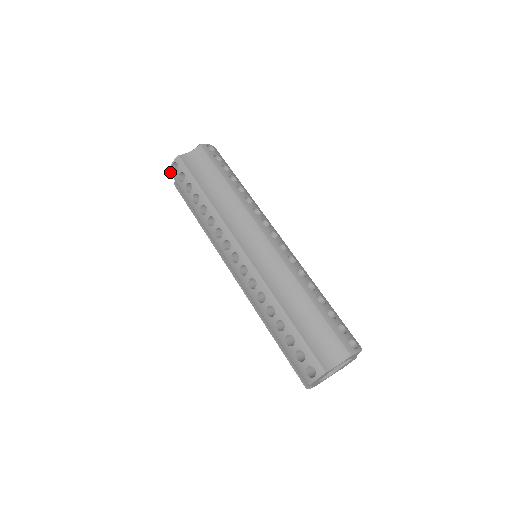
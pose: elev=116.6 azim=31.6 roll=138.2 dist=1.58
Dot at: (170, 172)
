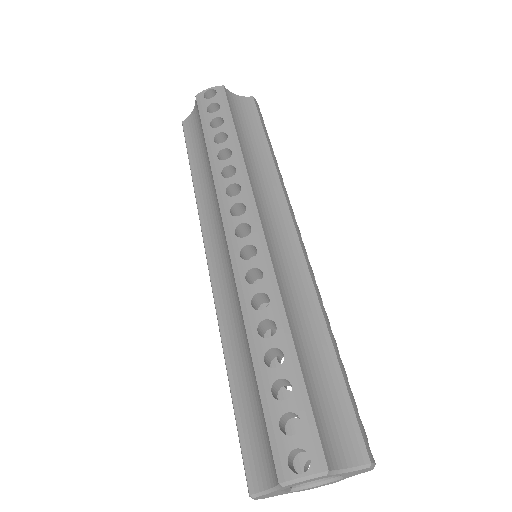
Dot at: occluded
